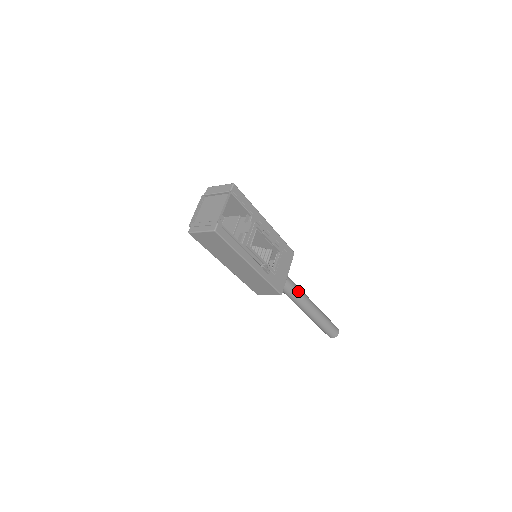
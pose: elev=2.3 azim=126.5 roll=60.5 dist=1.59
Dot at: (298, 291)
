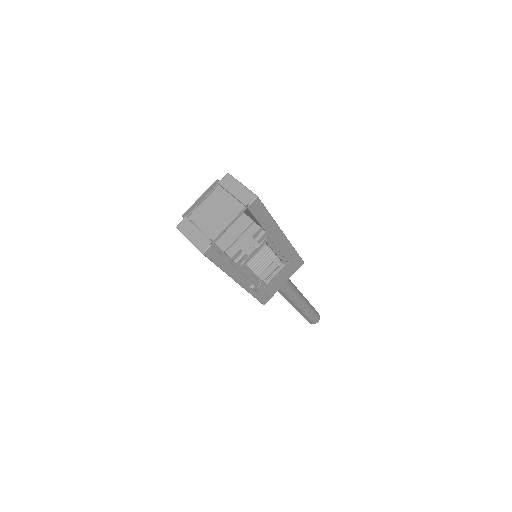
Dot at: (290, 291)
